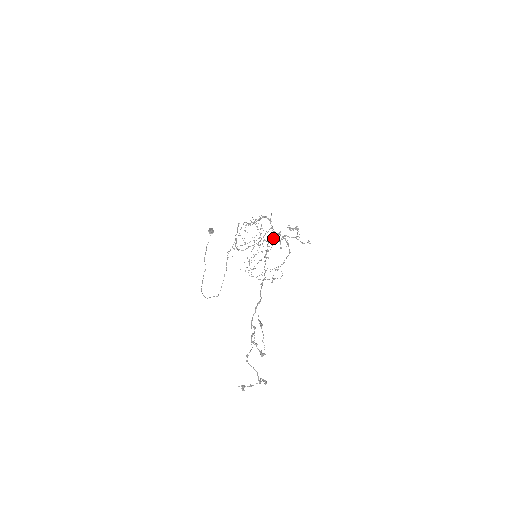
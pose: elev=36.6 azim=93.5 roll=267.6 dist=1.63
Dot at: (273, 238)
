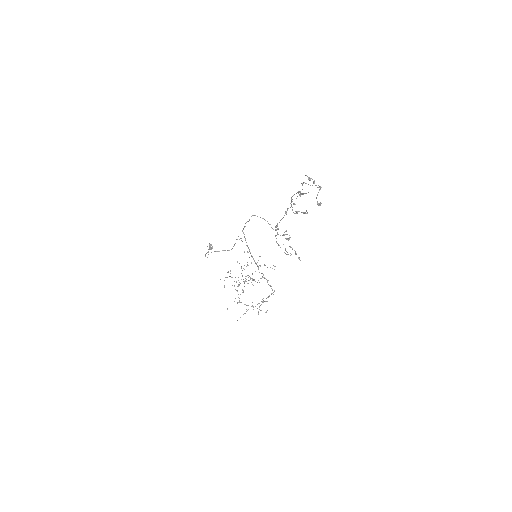
Dot at: (275, 235)
